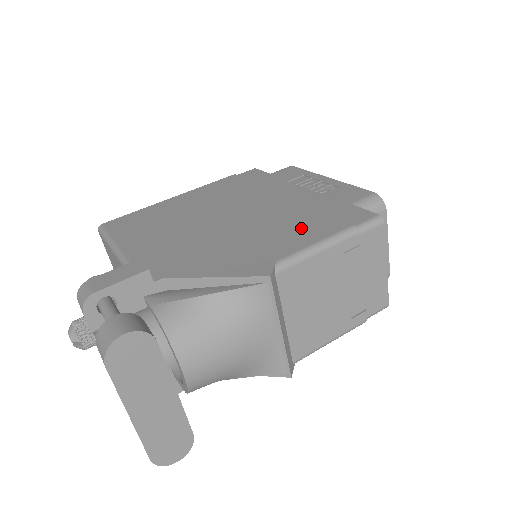
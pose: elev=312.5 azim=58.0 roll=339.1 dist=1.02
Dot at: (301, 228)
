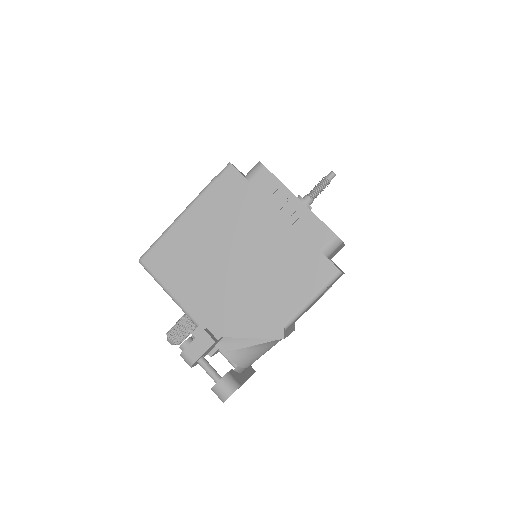
Dot at: (292, 286)
